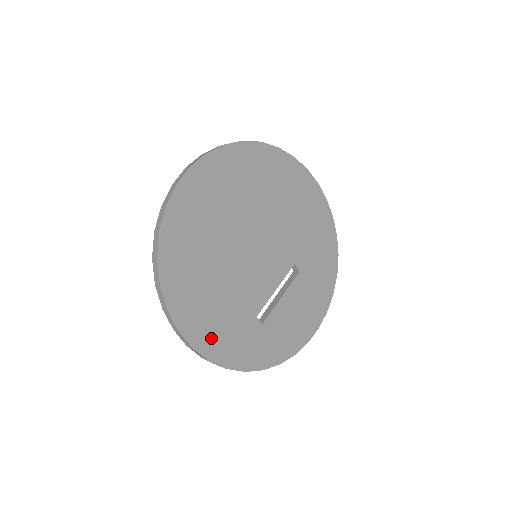
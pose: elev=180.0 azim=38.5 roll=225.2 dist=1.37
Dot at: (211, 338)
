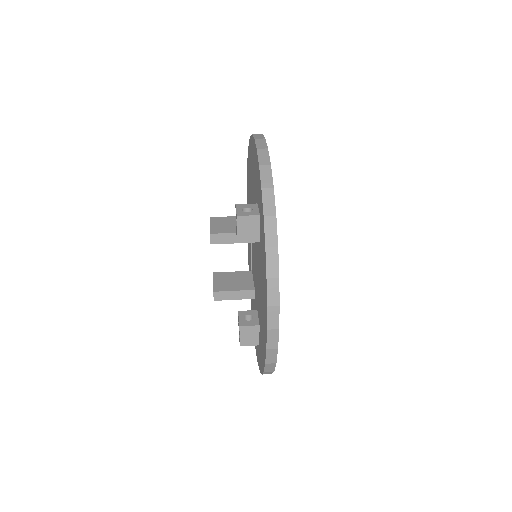
Dot at: occluded
